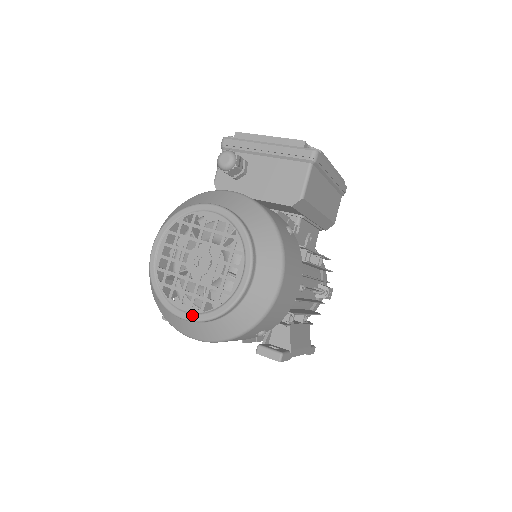
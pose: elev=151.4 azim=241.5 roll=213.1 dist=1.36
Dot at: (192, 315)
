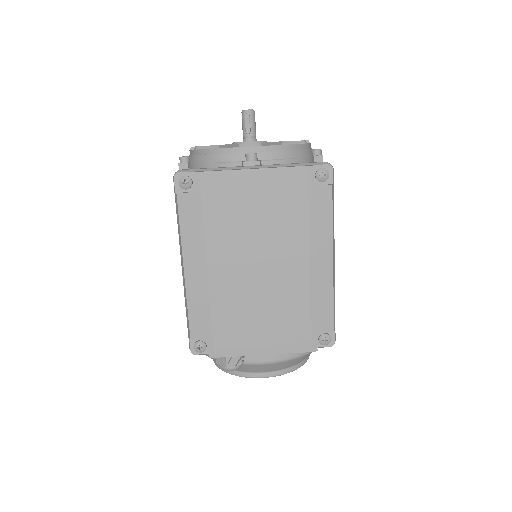
Dot at: occluded
